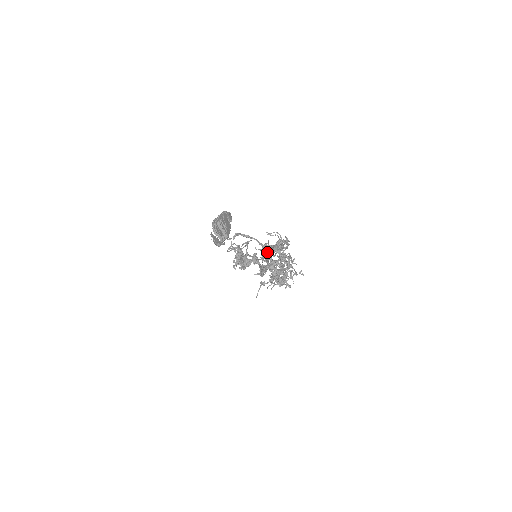
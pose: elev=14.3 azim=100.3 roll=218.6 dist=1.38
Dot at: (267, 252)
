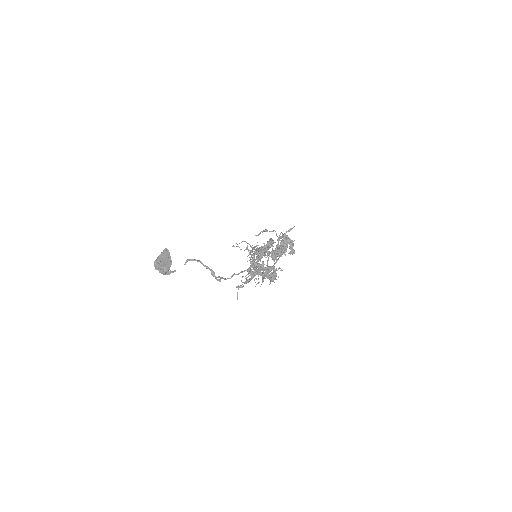
Dot at: (210, 270)
